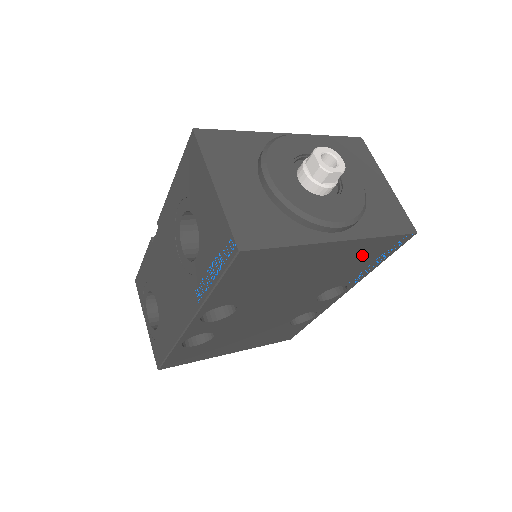
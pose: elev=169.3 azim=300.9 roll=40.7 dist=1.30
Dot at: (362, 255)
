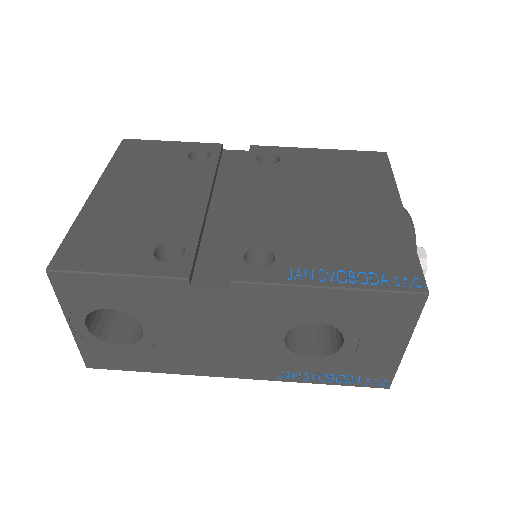
Dot at: occluded
